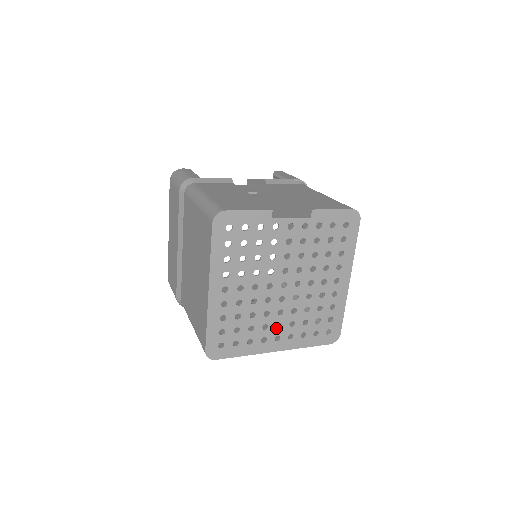
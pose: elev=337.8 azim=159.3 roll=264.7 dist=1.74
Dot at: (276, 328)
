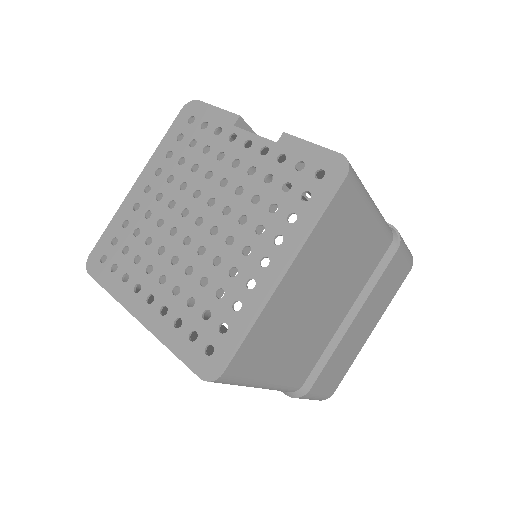
Dot at: (158, 281)
